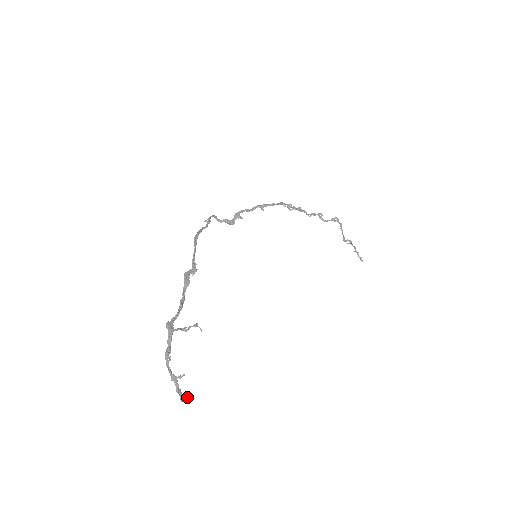
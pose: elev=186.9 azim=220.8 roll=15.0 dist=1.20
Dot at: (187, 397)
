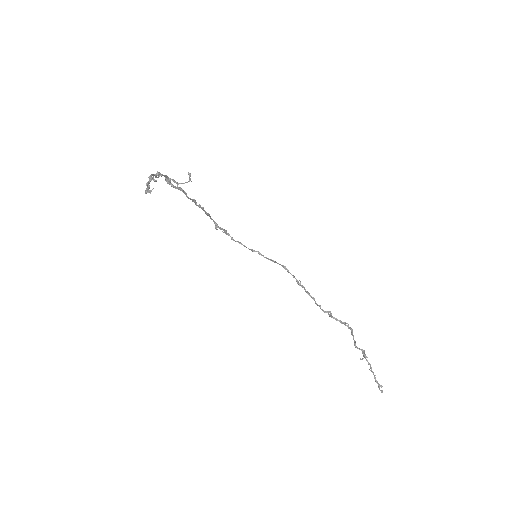
Dot at: occluded
